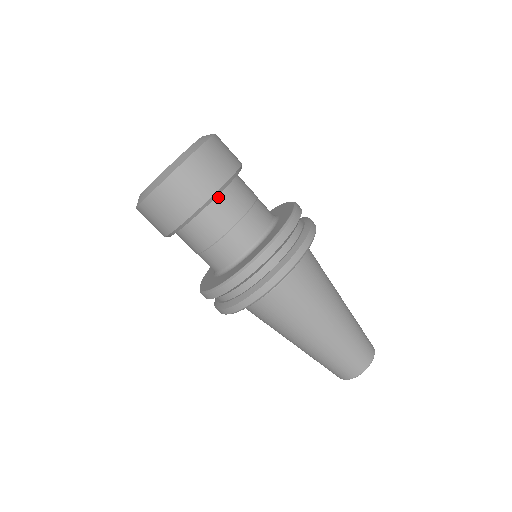
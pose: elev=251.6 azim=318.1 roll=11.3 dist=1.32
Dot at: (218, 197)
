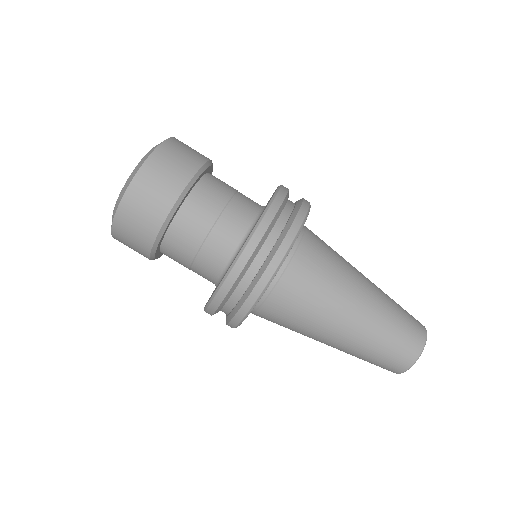
Dot at: (193, 192)
